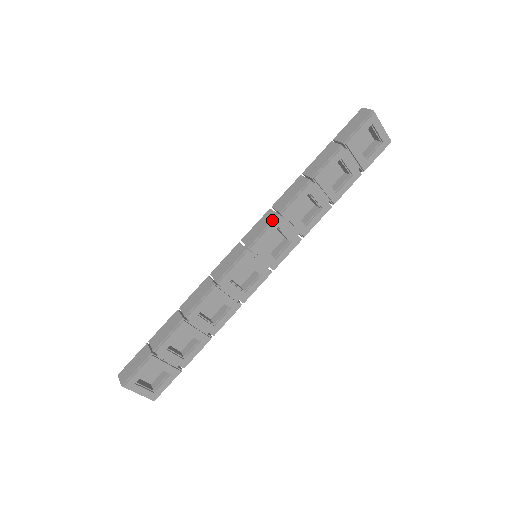
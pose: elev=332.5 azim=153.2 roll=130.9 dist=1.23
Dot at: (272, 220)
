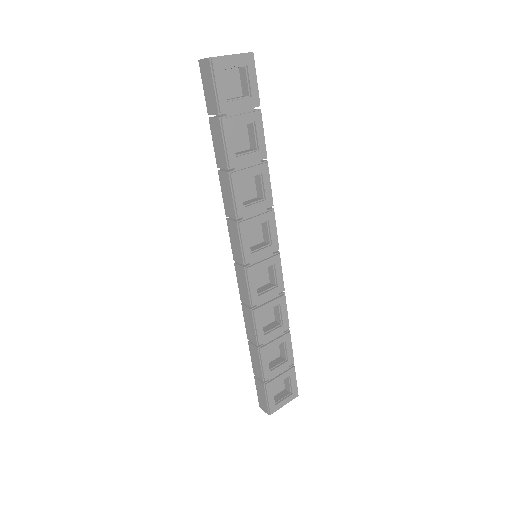
Dot at: (237, 230)
